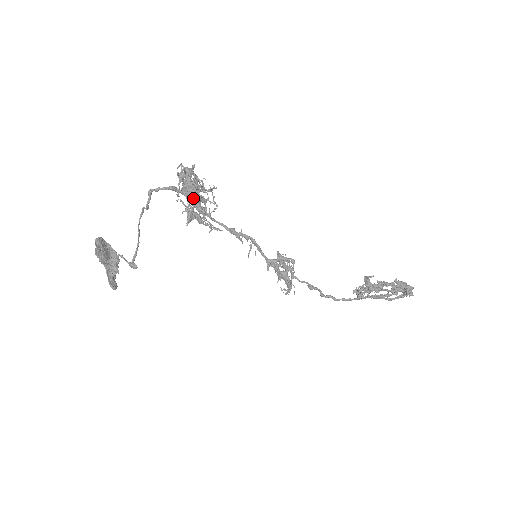
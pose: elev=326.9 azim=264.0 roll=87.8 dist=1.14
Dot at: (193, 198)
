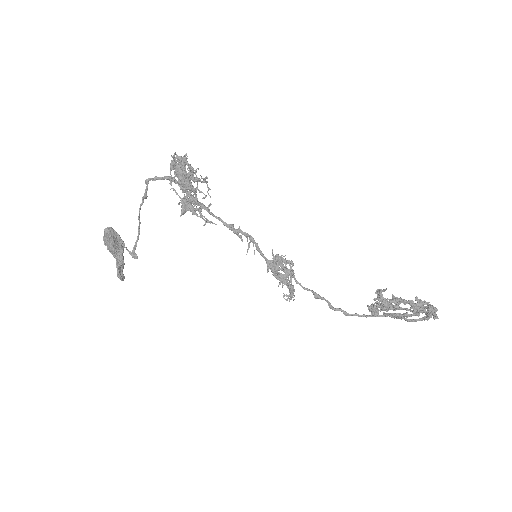
Dot at: (184, 187)
